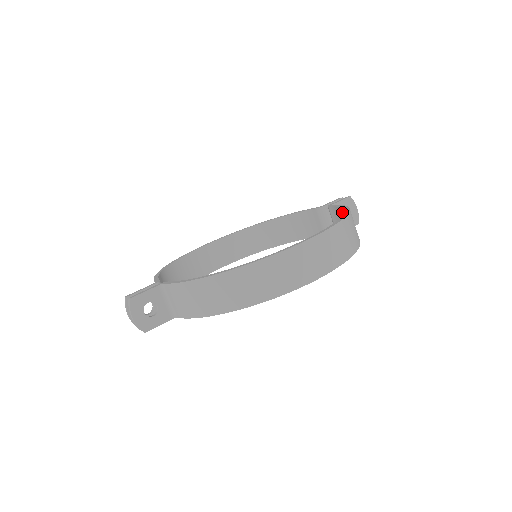
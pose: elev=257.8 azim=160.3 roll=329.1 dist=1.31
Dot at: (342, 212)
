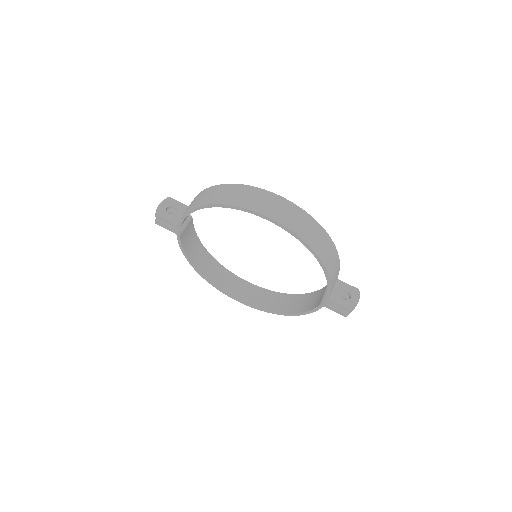
Dot at: occluded
